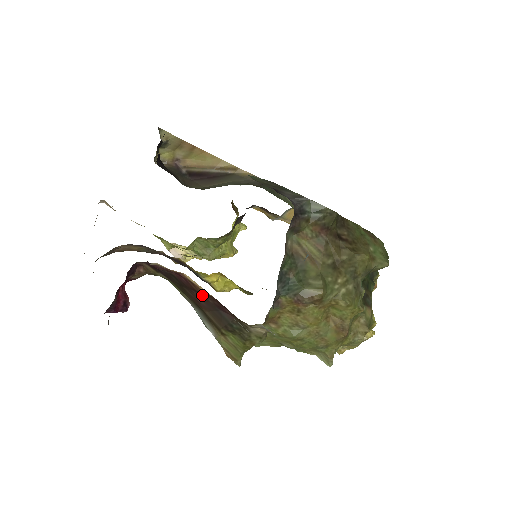
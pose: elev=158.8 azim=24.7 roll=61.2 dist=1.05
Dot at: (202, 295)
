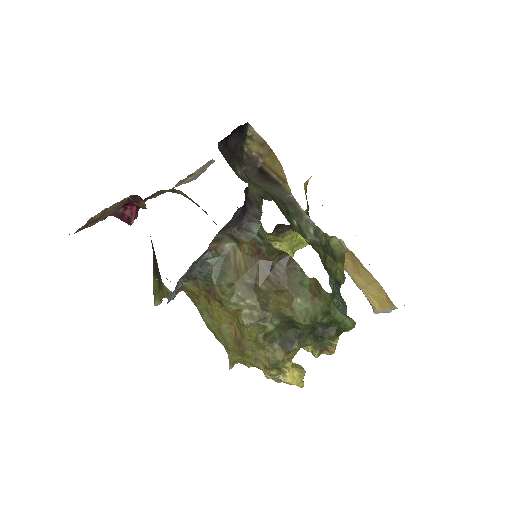
Dot at: occluded
